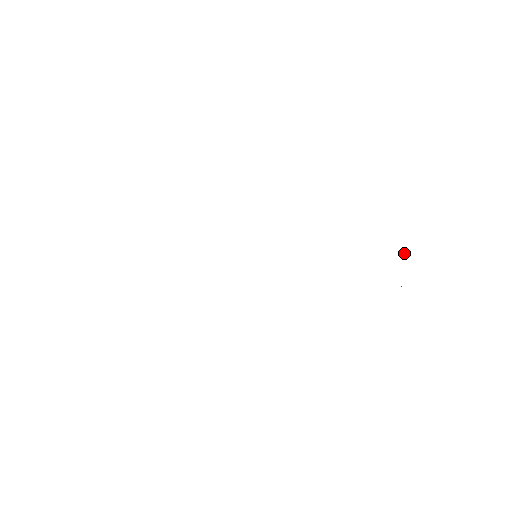
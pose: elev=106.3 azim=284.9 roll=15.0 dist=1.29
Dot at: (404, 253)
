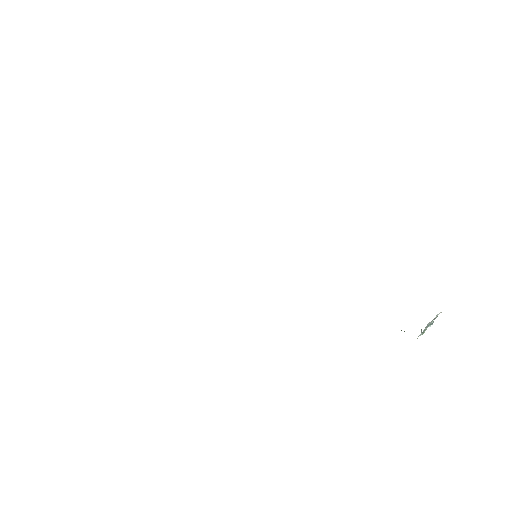
Dot at: occluded
